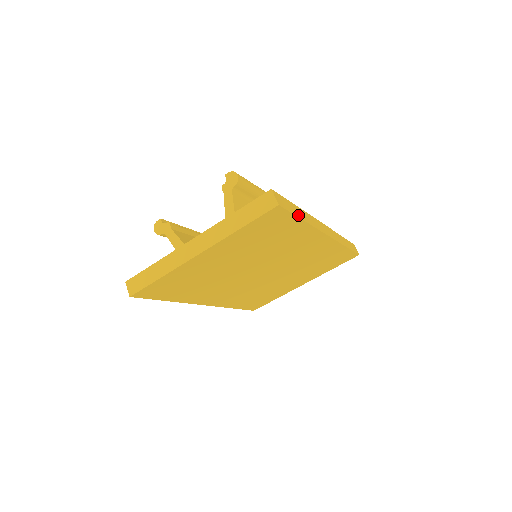
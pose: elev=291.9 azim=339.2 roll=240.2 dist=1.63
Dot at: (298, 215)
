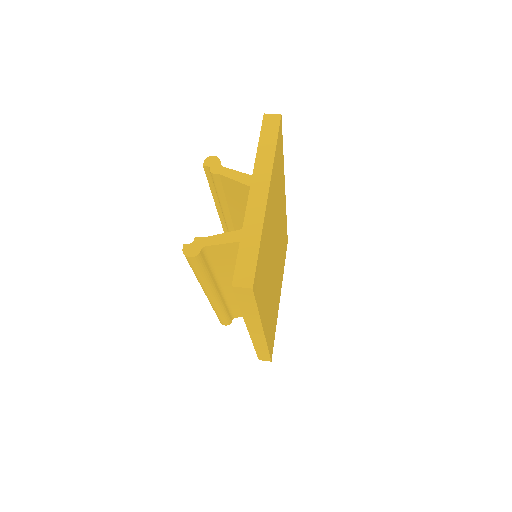
Dot at: occluded
